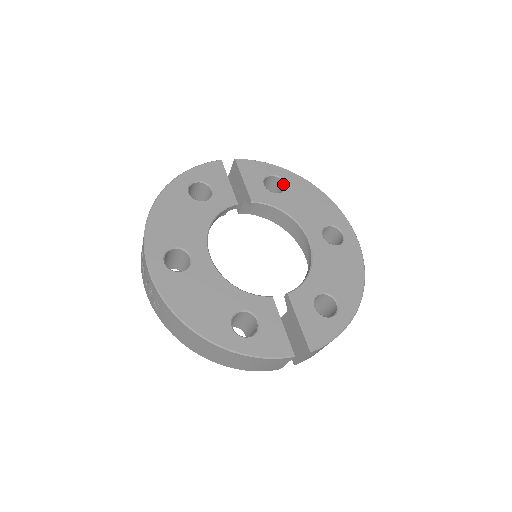
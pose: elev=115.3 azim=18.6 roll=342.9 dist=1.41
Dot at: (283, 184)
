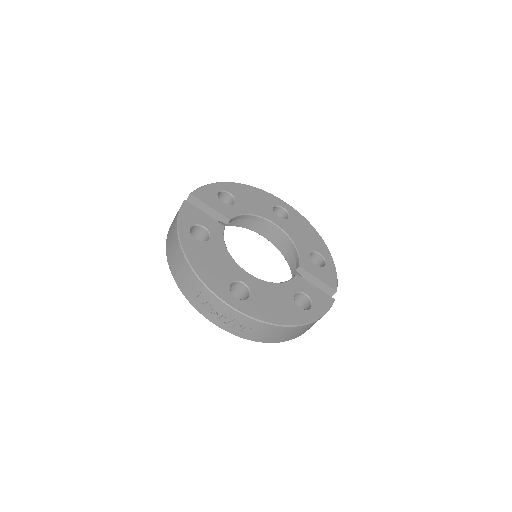
Dot at: (229, 195)
